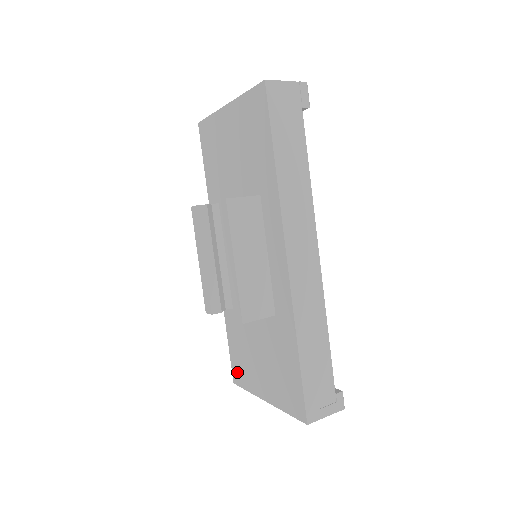
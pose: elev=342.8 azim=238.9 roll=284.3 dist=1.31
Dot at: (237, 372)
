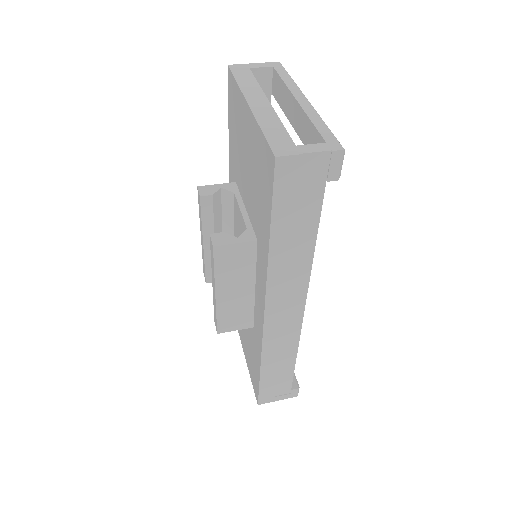
Dot at: occluded
